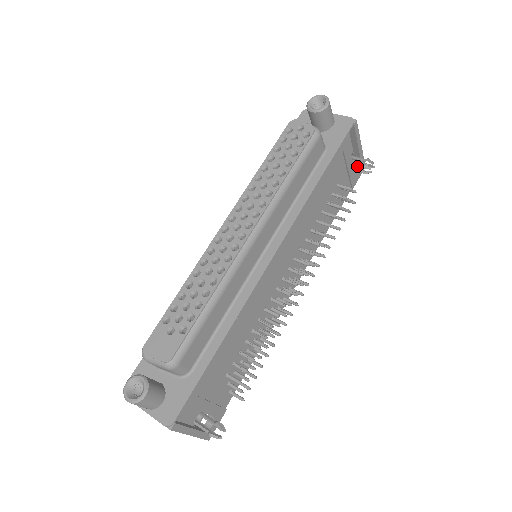
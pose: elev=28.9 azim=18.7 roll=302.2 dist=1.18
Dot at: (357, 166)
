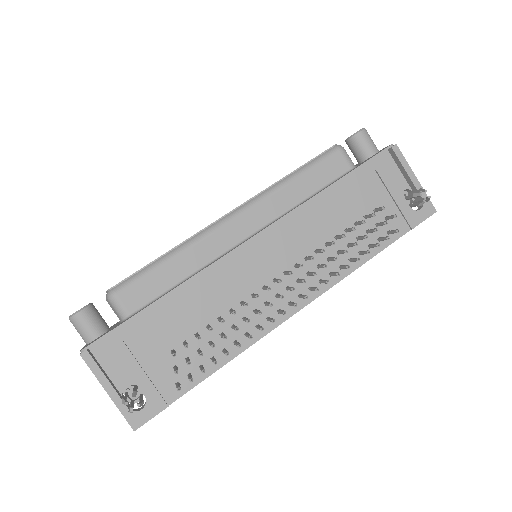
Dot at: (409, 198)
